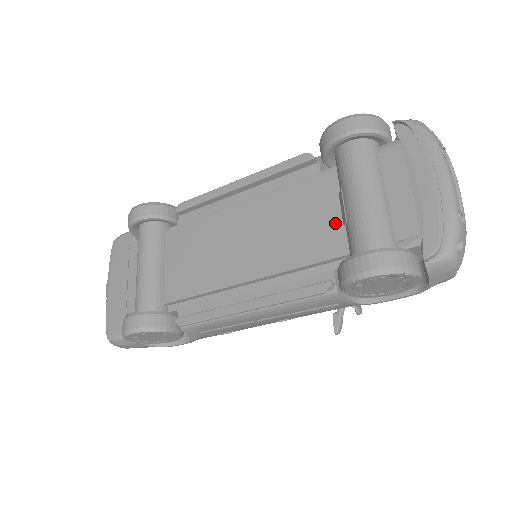
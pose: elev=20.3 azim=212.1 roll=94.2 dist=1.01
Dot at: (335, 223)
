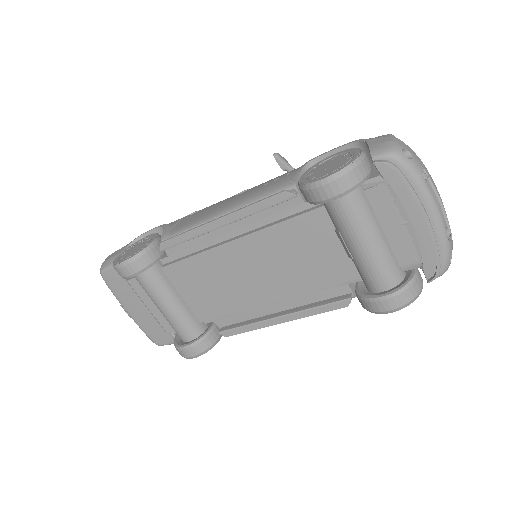
Dot at: (339, 255)
